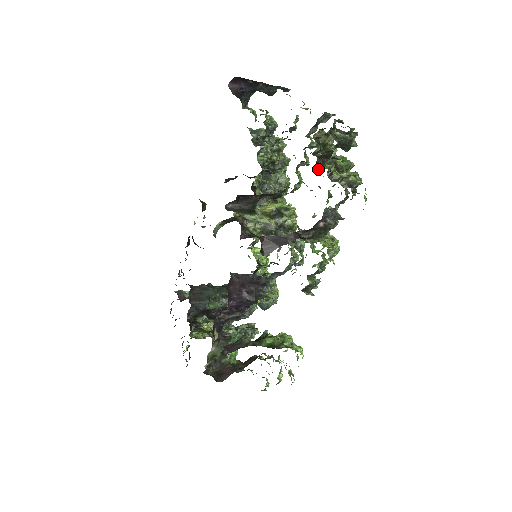
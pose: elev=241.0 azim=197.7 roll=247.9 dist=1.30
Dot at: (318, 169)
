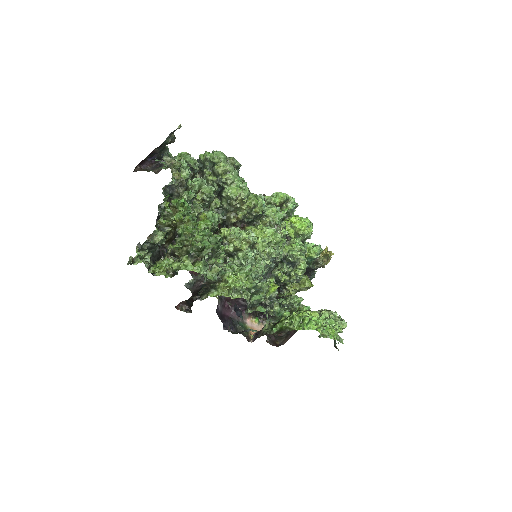
Dot at: occluded
